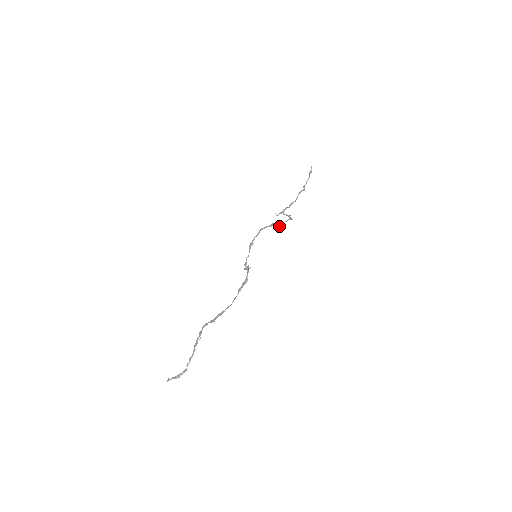
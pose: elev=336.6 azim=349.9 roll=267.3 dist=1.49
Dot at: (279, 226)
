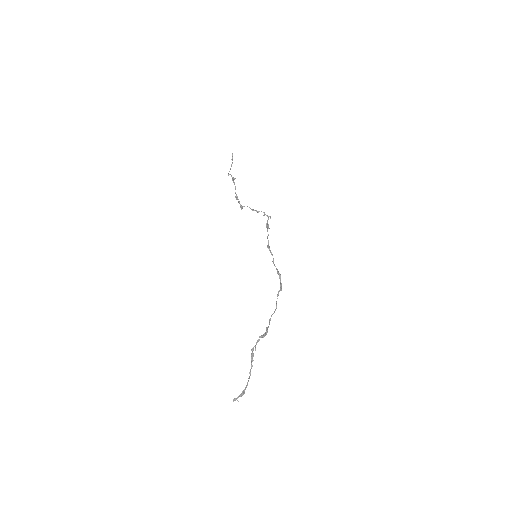
Dot at: (268, 225)
